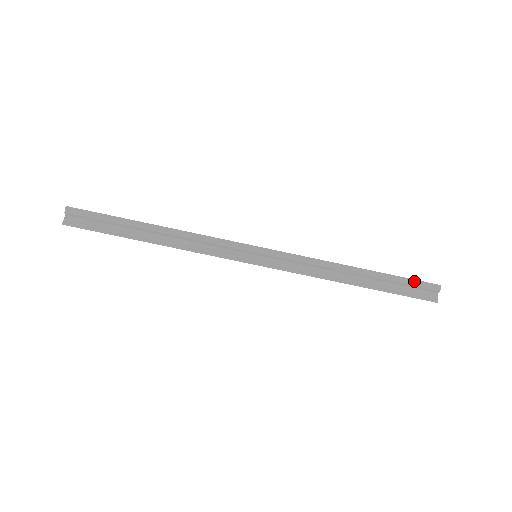
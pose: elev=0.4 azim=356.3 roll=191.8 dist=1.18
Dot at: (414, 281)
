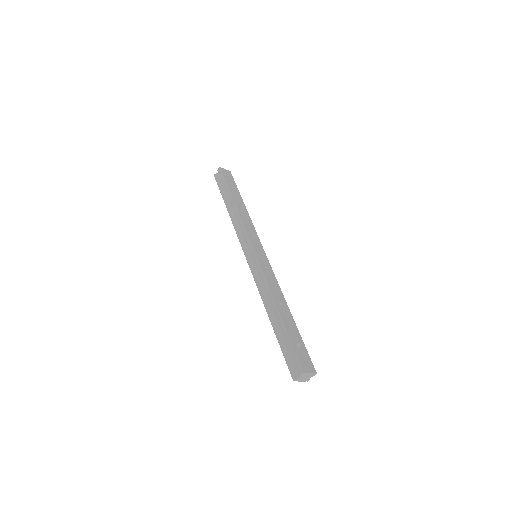
Dot at: (293, 351)
